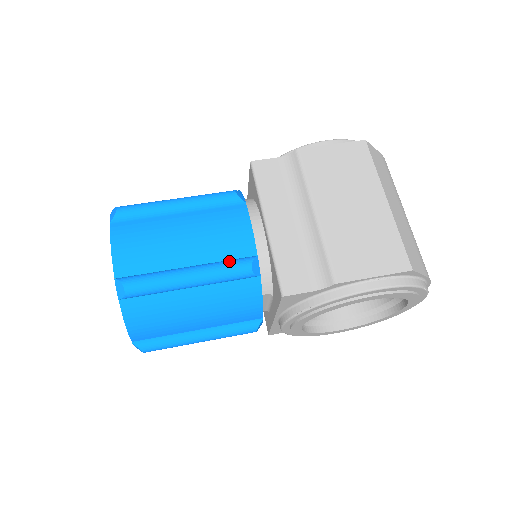
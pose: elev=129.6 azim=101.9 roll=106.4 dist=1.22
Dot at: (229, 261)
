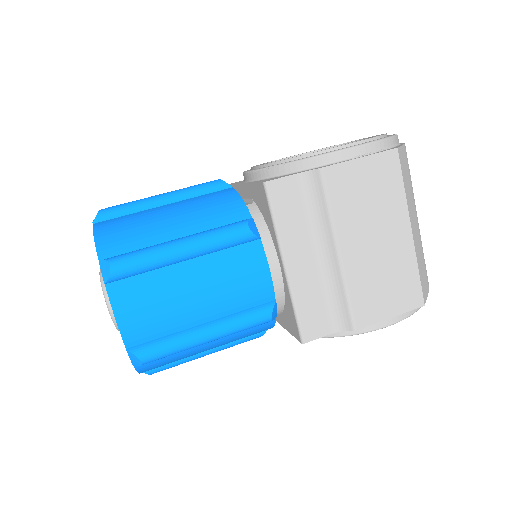
Dot at: (248, 313)
